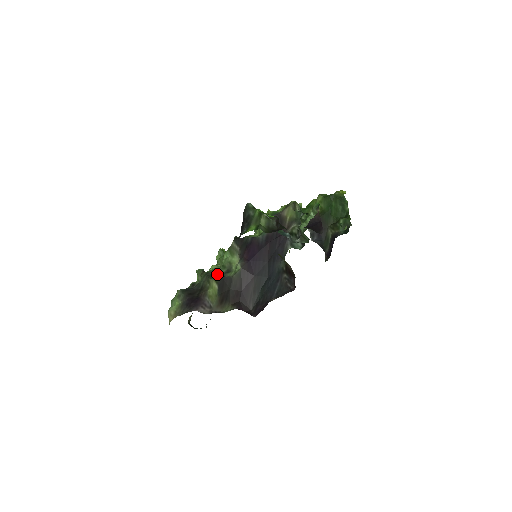
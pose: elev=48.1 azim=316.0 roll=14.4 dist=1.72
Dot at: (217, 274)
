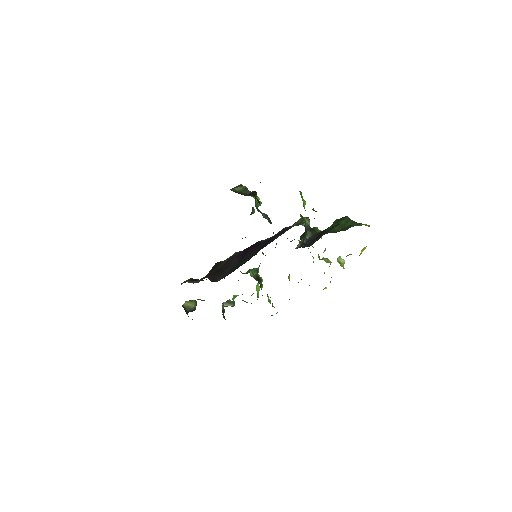
Dot at: occluded
